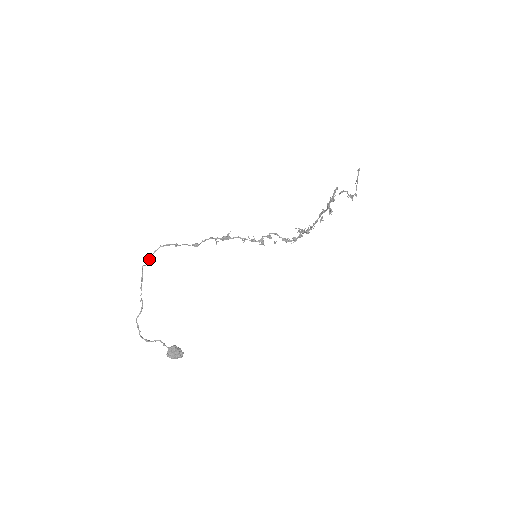
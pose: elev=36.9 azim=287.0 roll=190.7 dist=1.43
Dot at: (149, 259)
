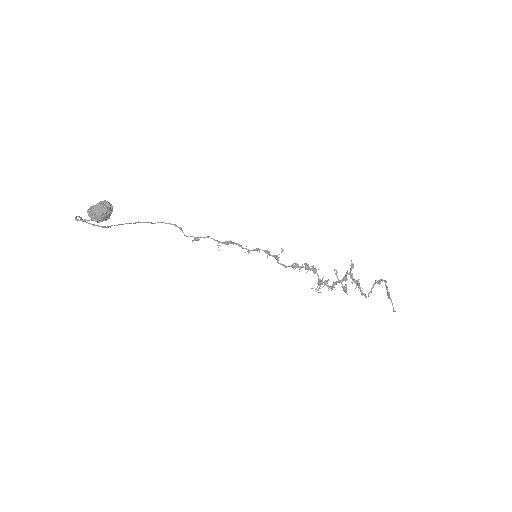
Dot at: occluded
